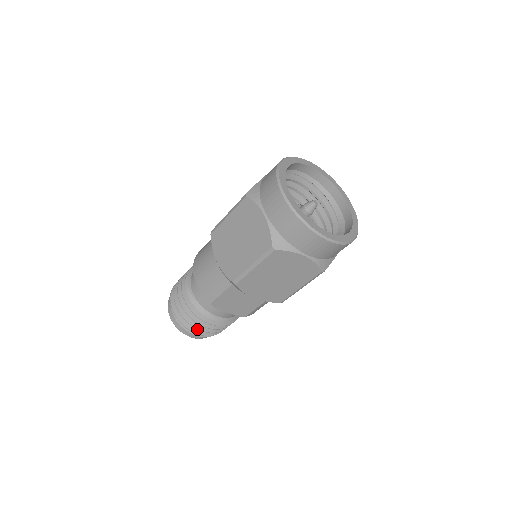
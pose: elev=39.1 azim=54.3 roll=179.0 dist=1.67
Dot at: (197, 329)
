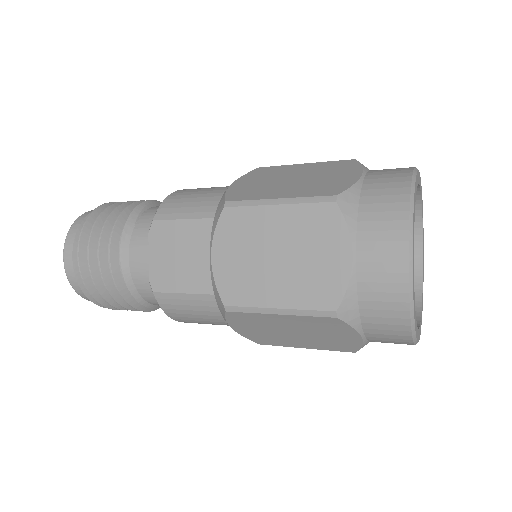
Dot at: (86, 250)
